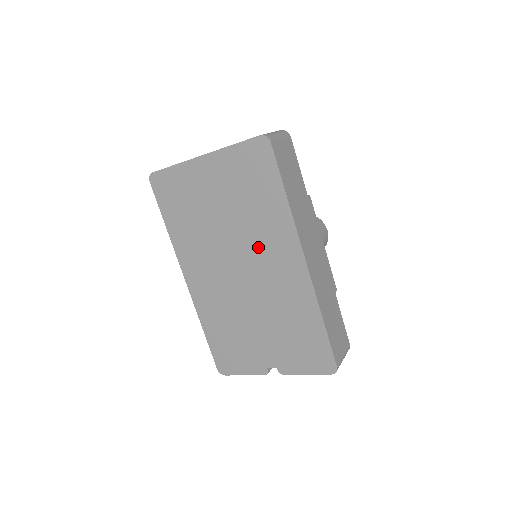
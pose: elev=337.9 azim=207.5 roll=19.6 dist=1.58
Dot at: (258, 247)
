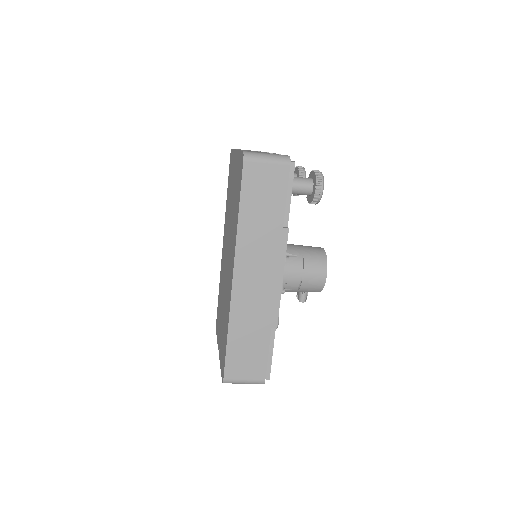
Dot at: occluded
